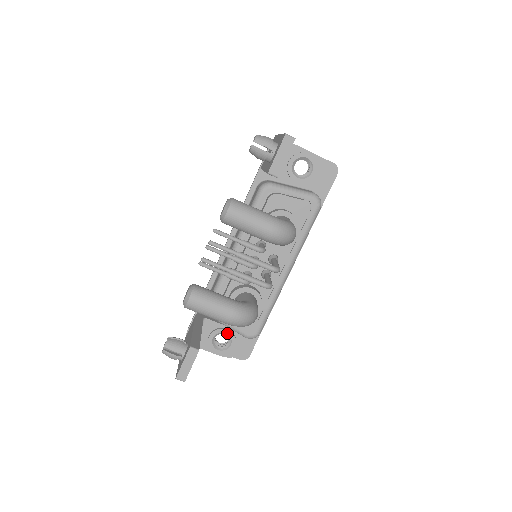
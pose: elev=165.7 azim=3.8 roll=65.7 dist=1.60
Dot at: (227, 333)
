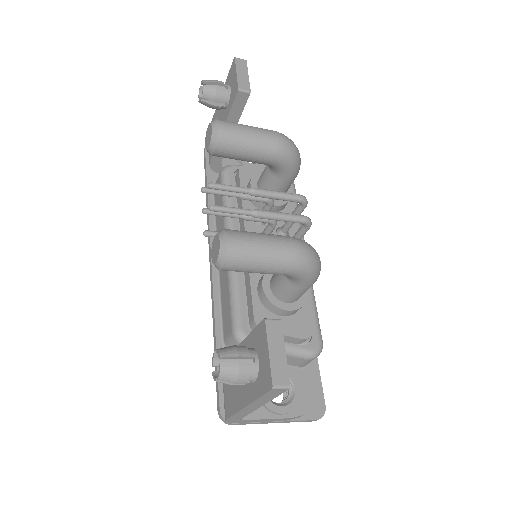
Dot at: occluded
